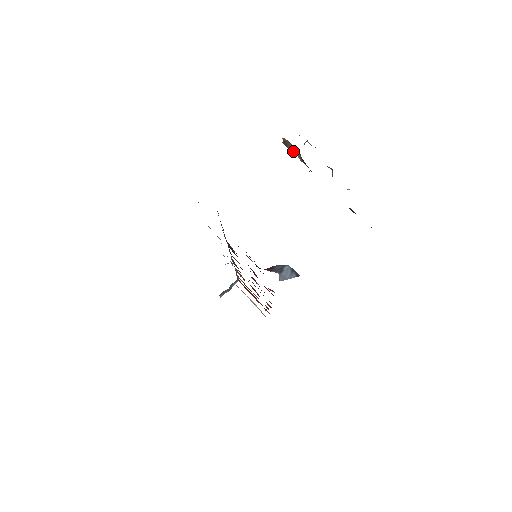
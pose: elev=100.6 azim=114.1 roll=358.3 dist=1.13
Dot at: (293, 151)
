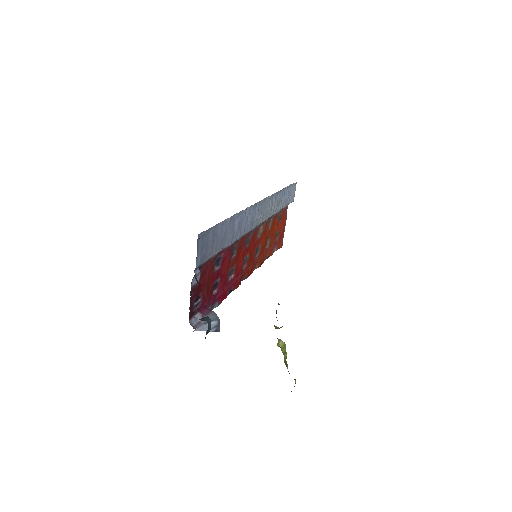
Dot at: occluded
